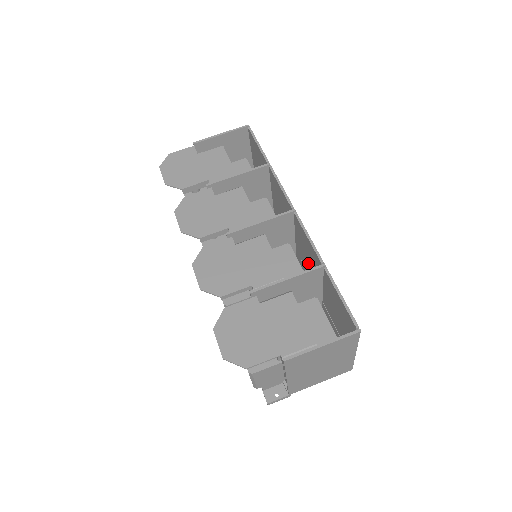
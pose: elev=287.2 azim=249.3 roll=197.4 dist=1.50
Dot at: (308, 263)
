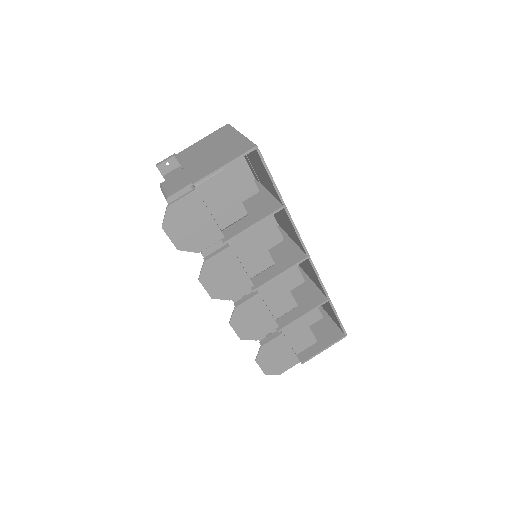
Dot at: (303, 263)
